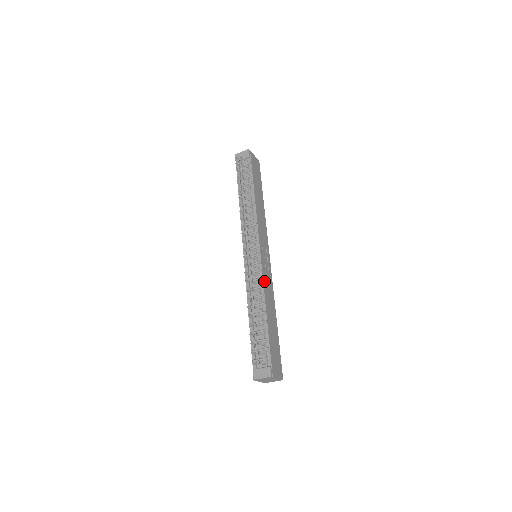
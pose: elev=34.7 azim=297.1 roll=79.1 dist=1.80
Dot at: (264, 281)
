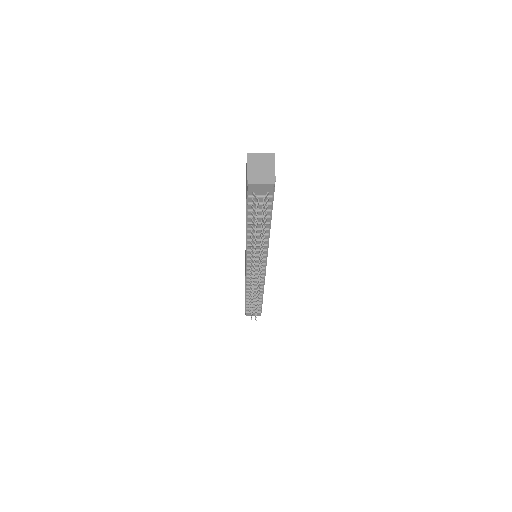
Dot at: occluded
